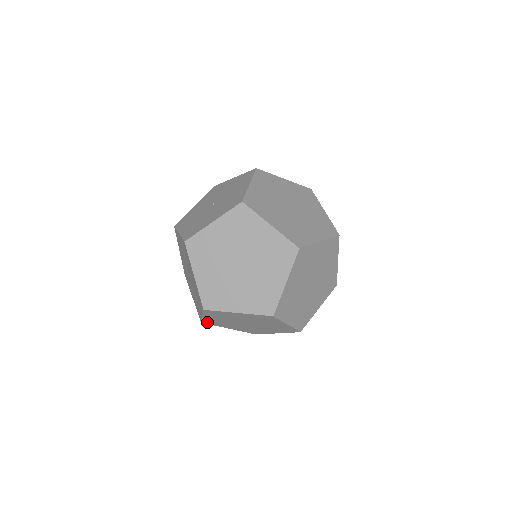
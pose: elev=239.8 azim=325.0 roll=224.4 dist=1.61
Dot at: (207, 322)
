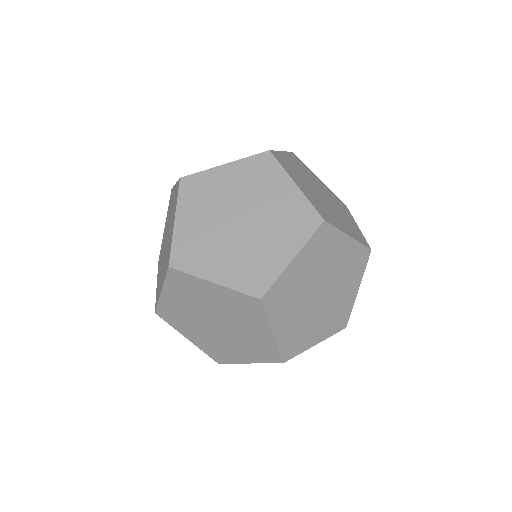
Dot at: (163, 313)
